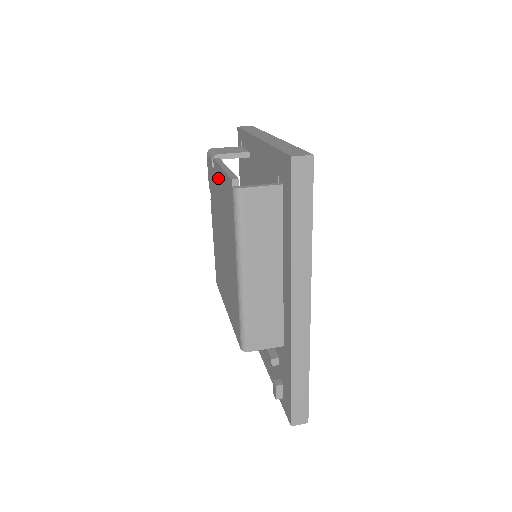
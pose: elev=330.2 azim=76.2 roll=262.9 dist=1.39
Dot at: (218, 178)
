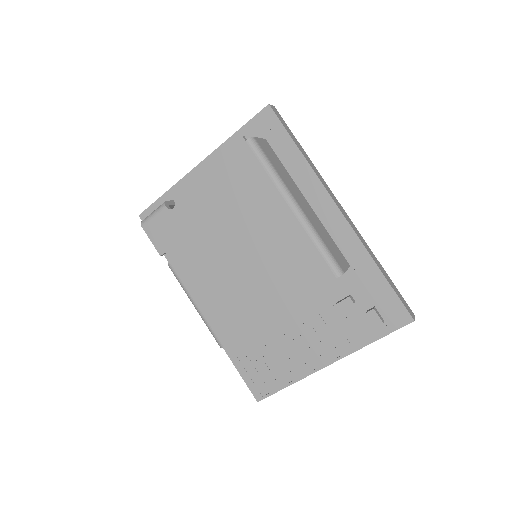
Dot at: (197, 192)
